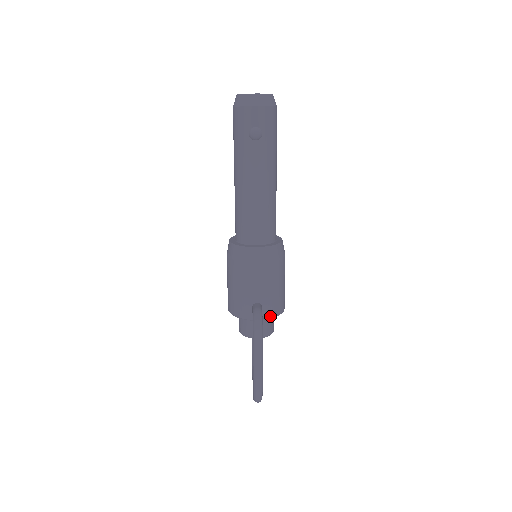
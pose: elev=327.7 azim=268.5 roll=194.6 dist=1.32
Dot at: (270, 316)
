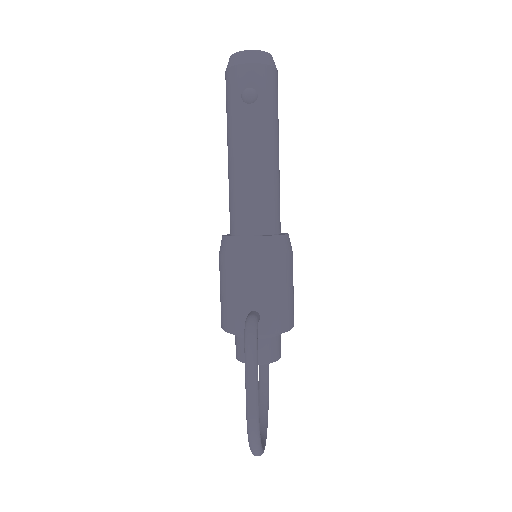
Dot at: (271, 331)
